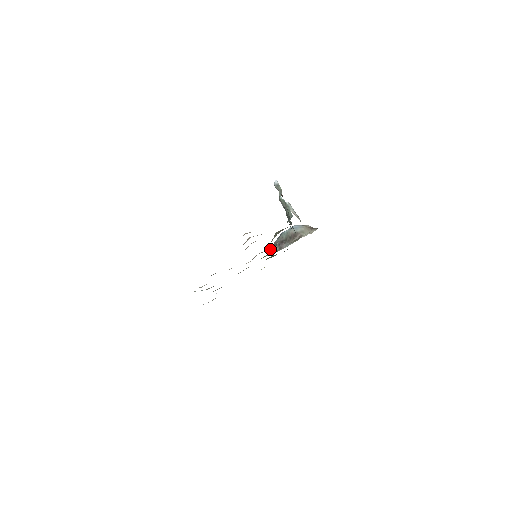
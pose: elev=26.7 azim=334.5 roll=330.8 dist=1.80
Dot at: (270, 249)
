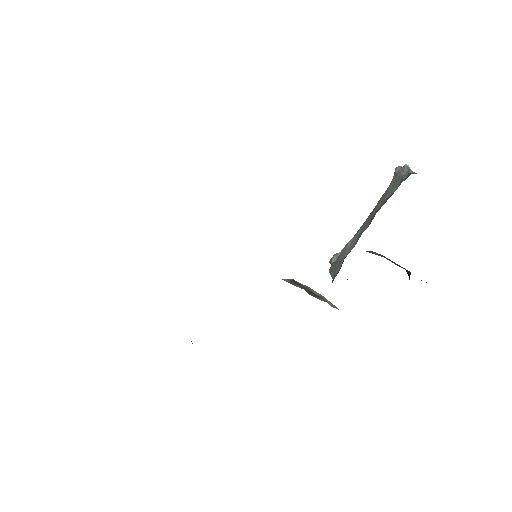
Dot at: occluded
